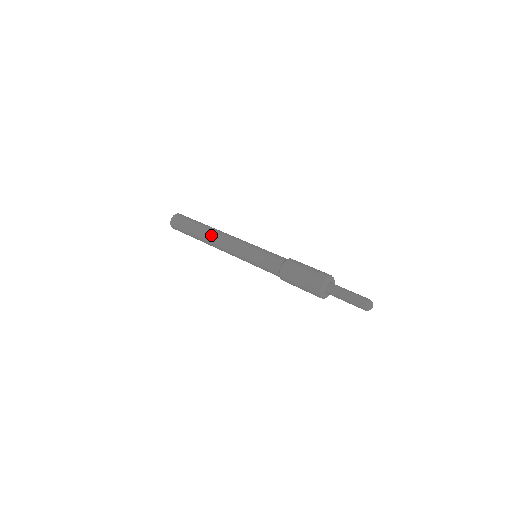
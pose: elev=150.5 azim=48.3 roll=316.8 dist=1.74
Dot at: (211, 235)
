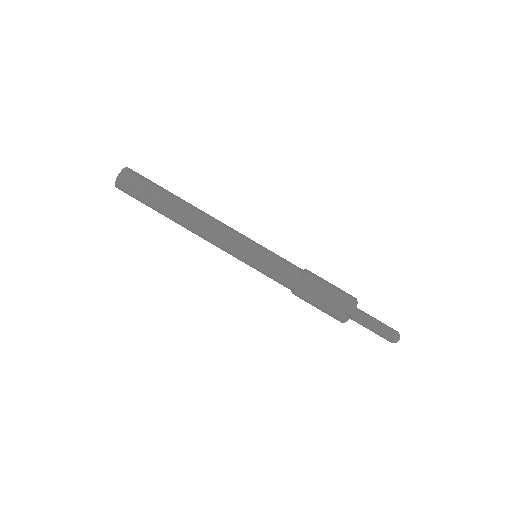
Dot at: occluded
